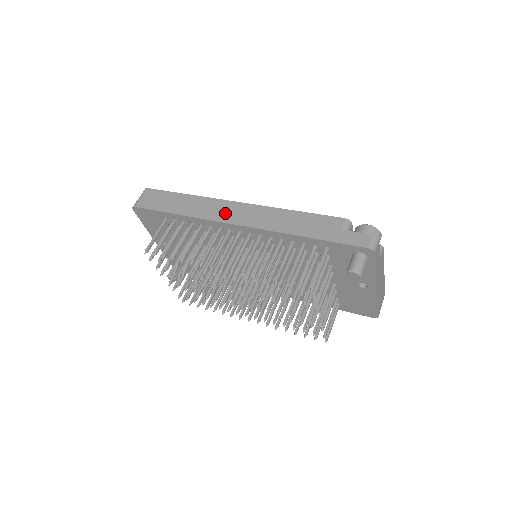
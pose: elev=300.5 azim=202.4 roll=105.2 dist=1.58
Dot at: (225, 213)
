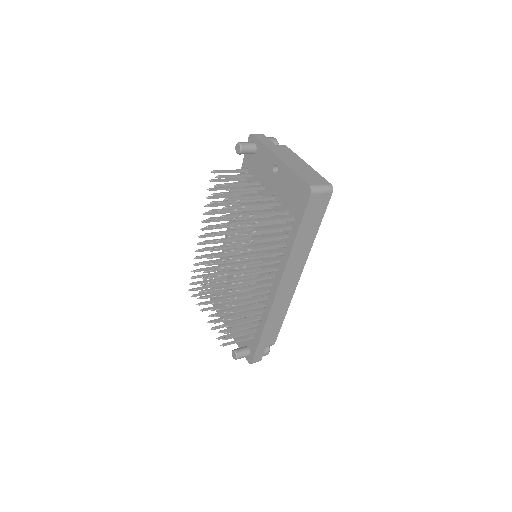
Dot at: occluded
